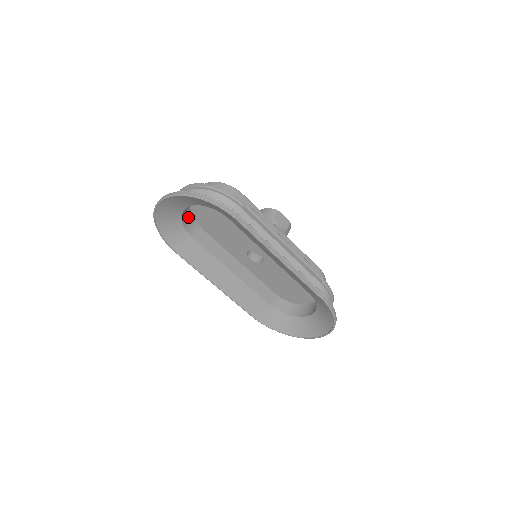
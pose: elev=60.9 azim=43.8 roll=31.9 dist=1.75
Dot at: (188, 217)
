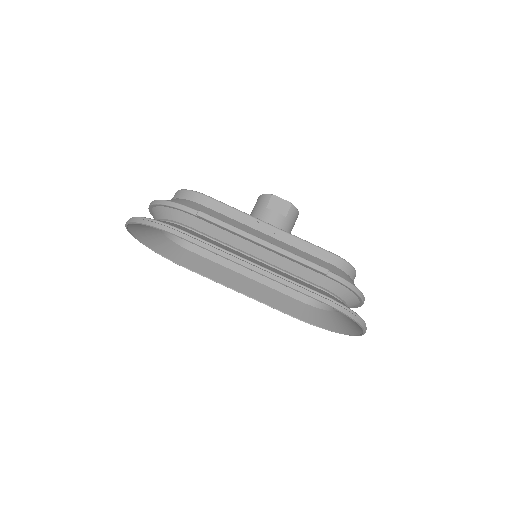
Dot at: occluded
